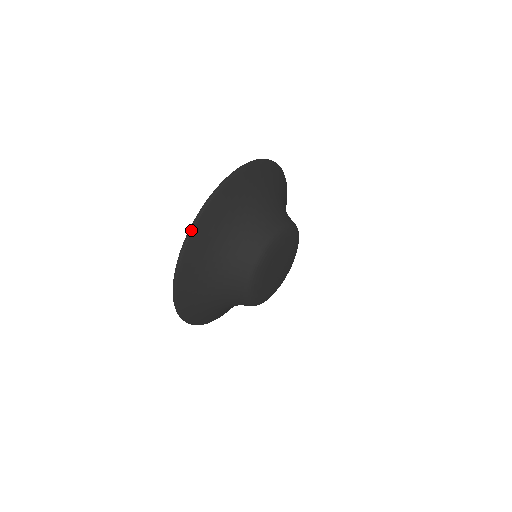
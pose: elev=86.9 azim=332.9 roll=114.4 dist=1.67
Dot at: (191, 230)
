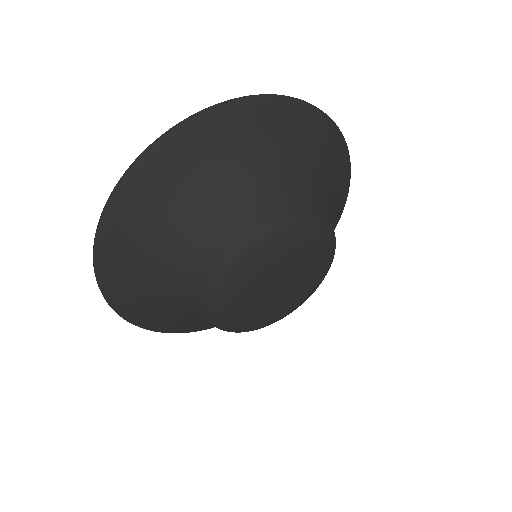
Dot at: (154, 144)
